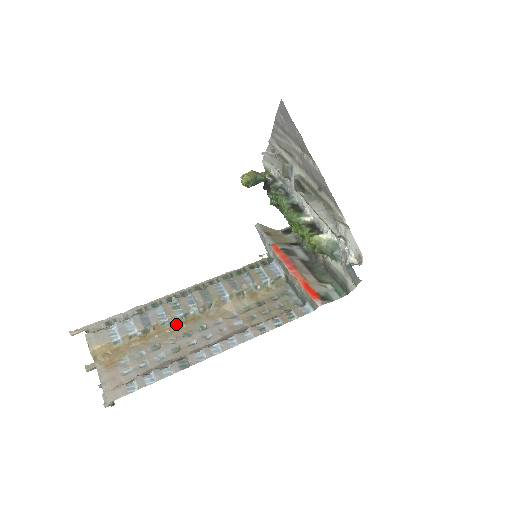
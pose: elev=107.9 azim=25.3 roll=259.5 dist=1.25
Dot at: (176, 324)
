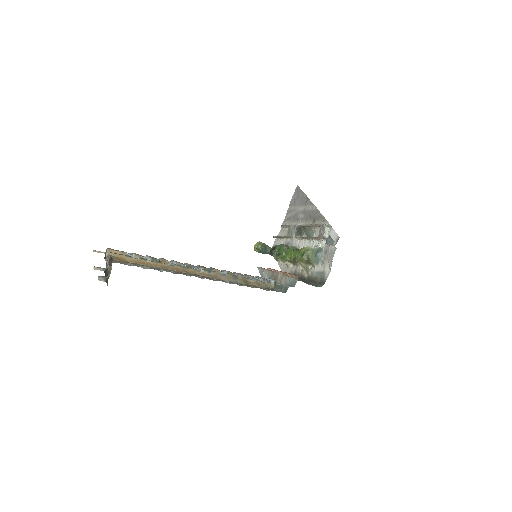
Dot at: (179, 268)
